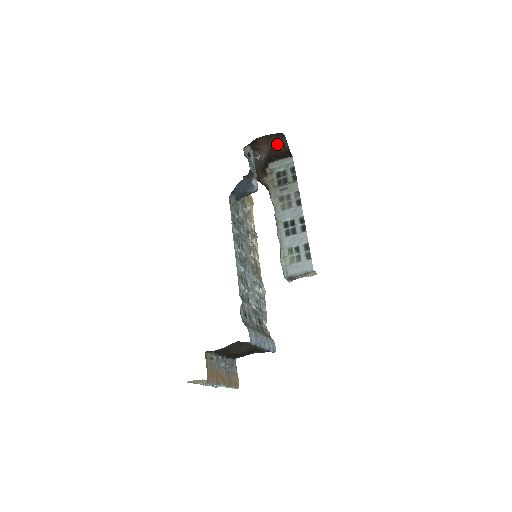
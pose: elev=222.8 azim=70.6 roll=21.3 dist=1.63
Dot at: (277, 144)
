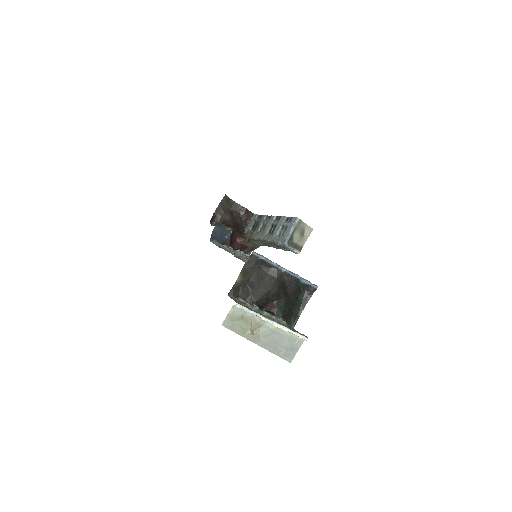
Dot at: (234, 211)
